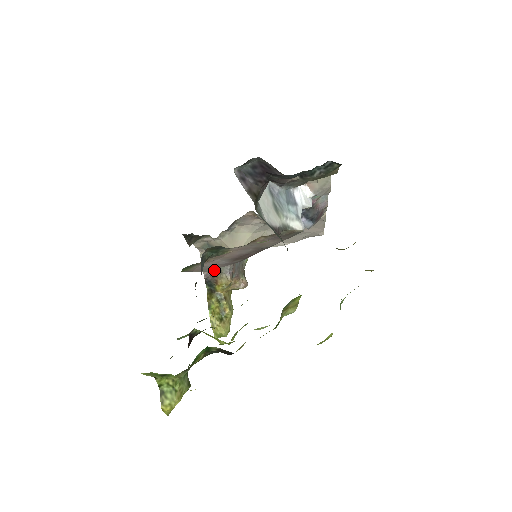
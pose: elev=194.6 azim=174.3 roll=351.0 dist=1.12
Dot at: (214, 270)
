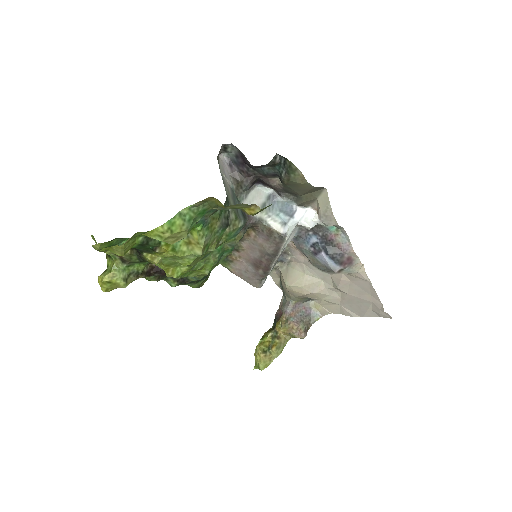
Dot at: (255, 284)
